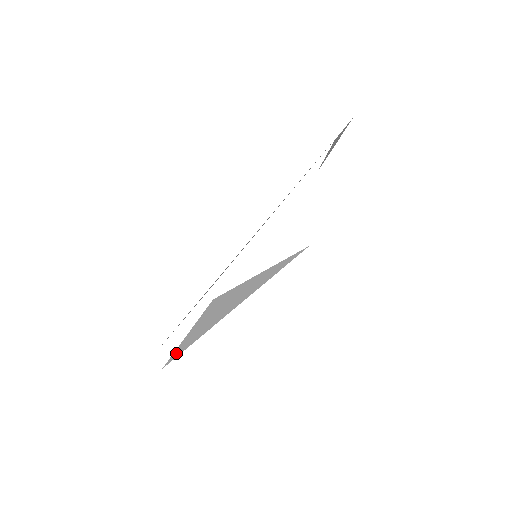
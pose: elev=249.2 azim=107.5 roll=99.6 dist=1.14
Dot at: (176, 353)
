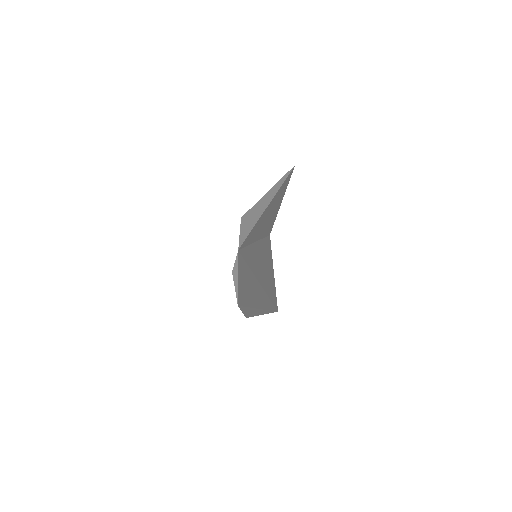
Dot at: (240, 244)
